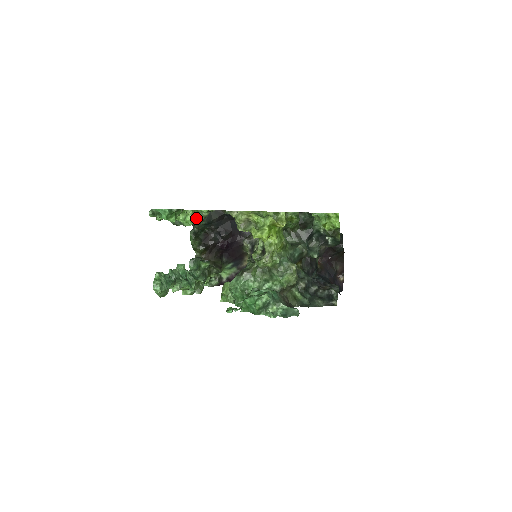
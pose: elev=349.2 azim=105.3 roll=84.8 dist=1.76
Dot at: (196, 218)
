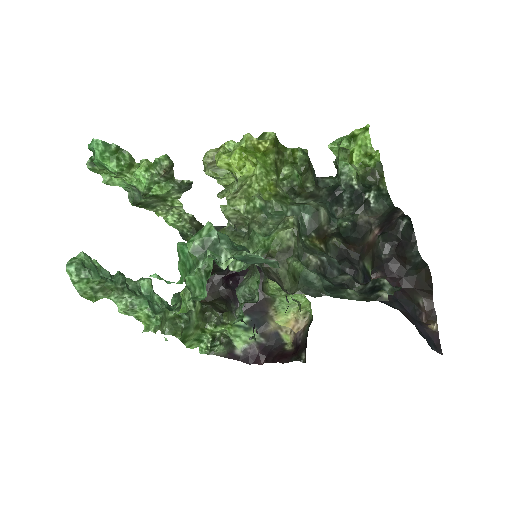
Dot at: (155, 176)
